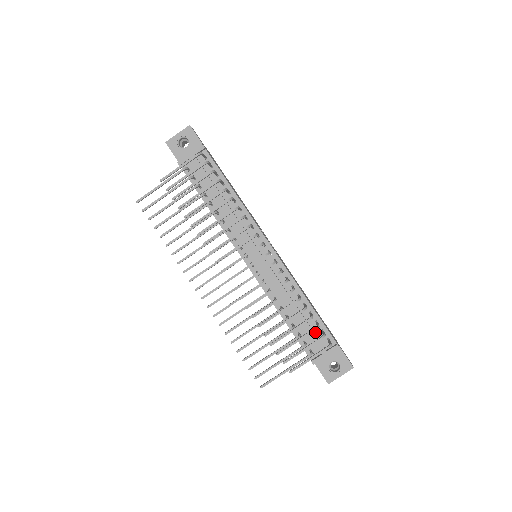
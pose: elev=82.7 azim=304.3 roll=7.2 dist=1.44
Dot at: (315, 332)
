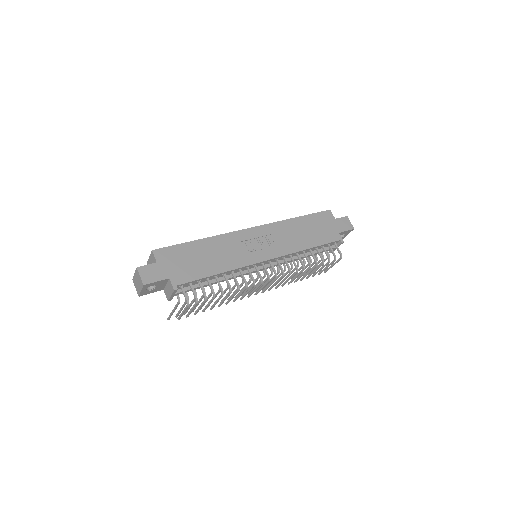
Dot at: occluded
